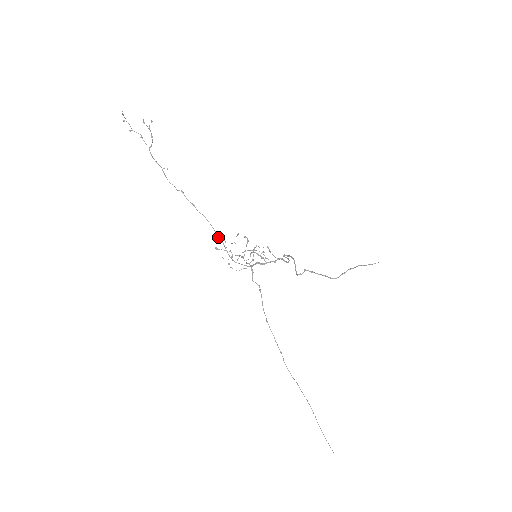
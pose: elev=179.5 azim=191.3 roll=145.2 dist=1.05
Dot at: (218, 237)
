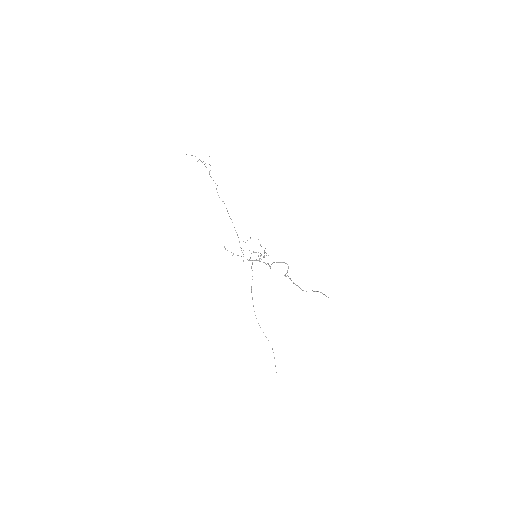
Dot at: occluded
